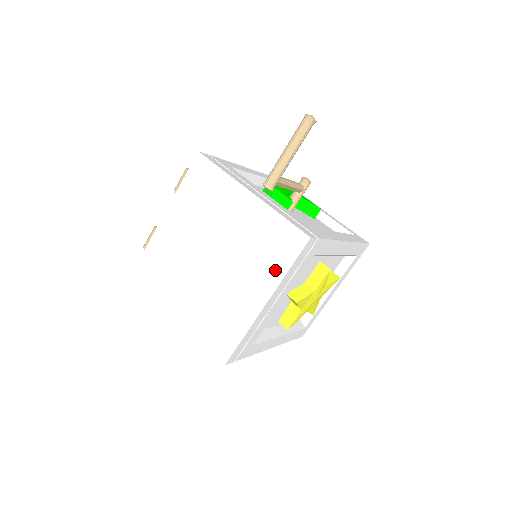
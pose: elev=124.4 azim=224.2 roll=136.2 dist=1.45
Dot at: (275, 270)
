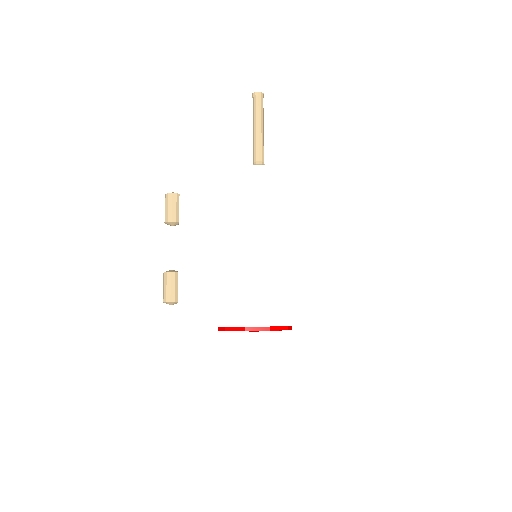
Dot at: (330, 210)
